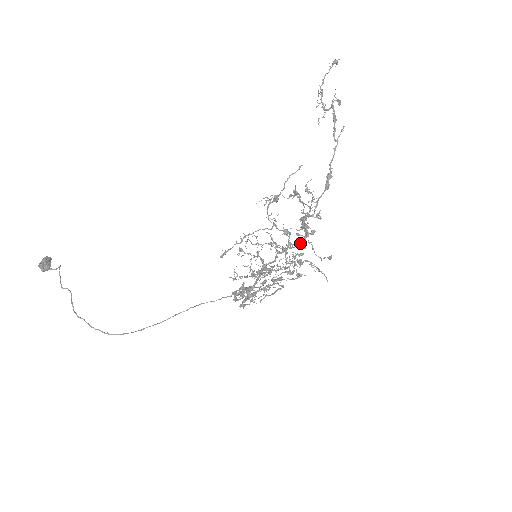
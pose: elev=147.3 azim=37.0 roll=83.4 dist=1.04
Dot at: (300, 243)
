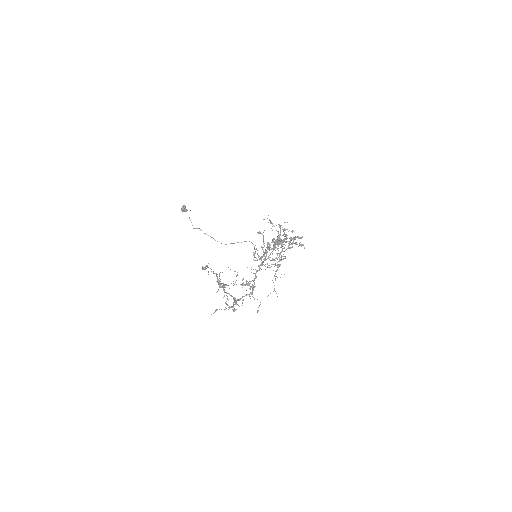
Dot at: occluded
